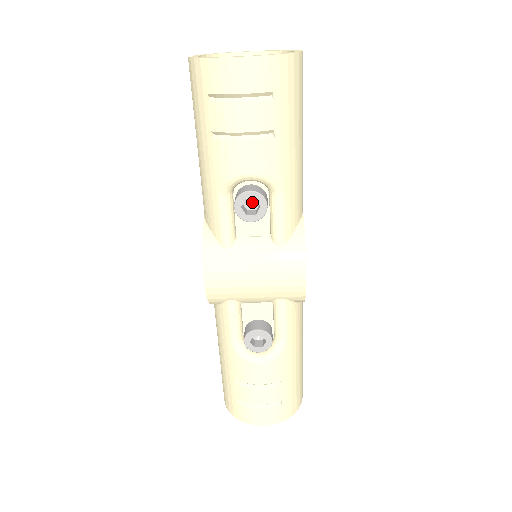
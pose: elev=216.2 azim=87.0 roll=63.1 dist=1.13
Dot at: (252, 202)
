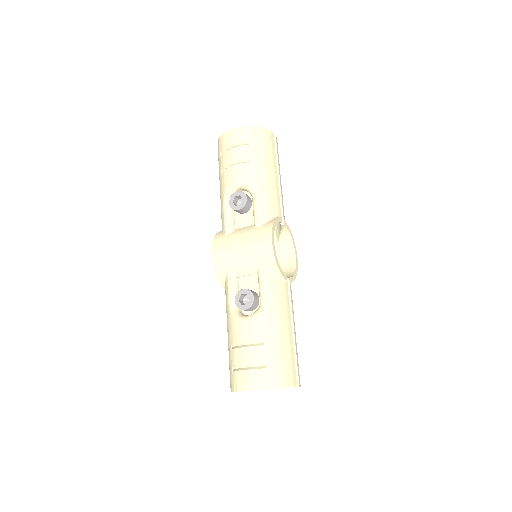
Dot at: occluded
